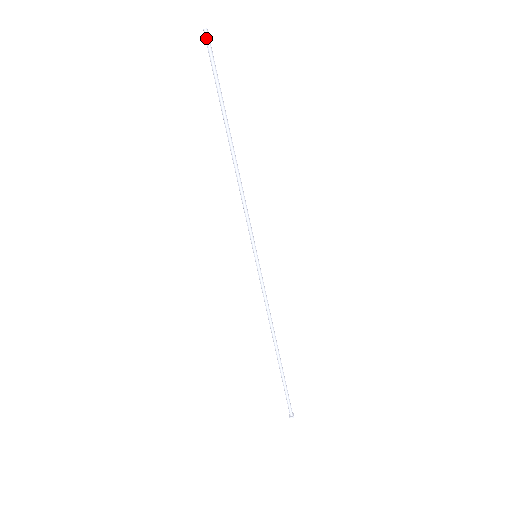
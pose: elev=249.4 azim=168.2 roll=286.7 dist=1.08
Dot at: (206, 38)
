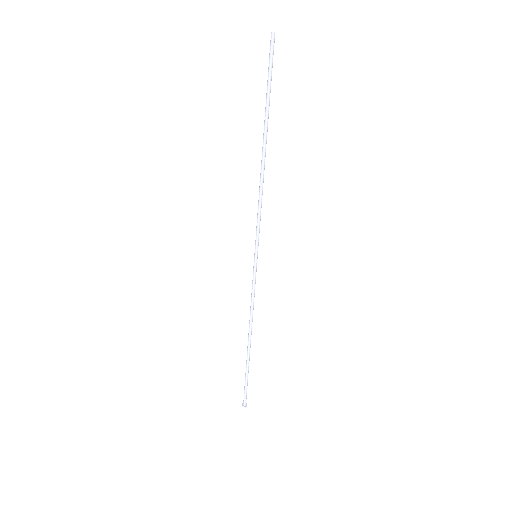
Dot at: (271, 41)
